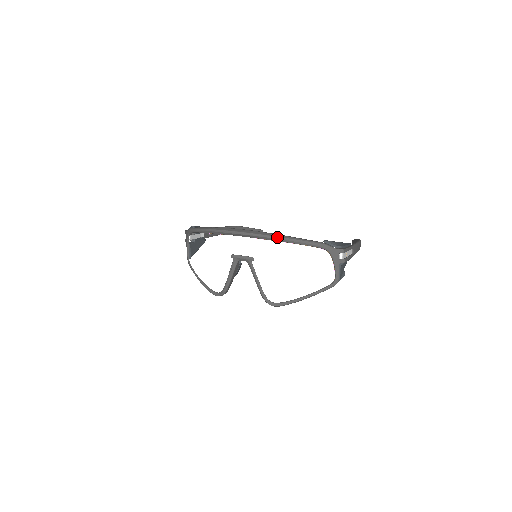
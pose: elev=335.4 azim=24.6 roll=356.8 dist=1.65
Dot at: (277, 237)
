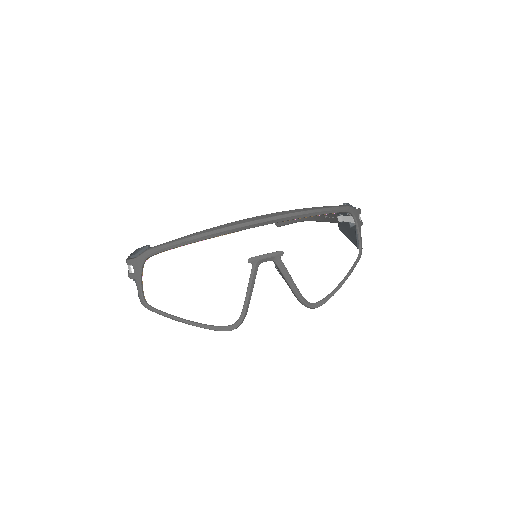
Dot at: (309, 211)
